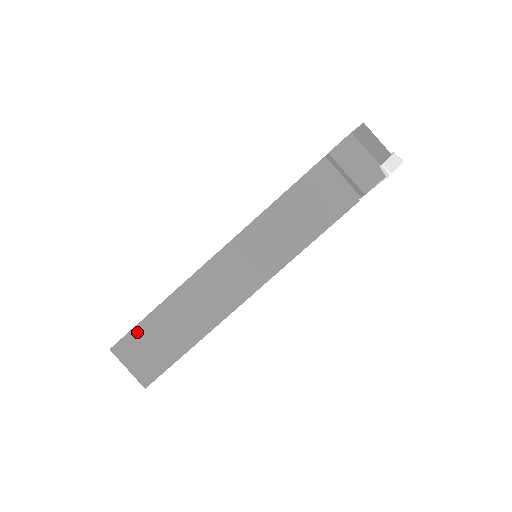
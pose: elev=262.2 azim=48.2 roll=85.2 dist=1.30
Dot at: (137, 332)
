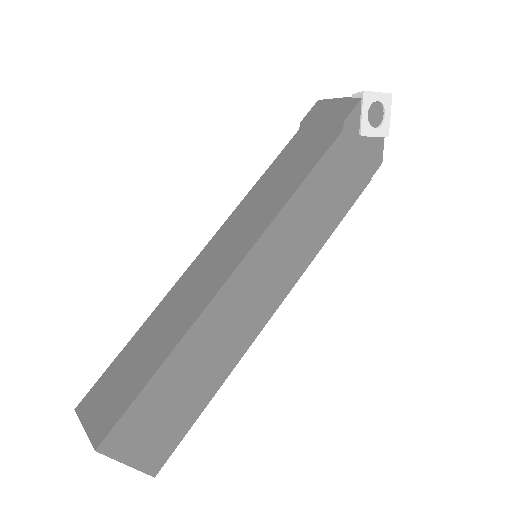
Dot at: (107, 374)
